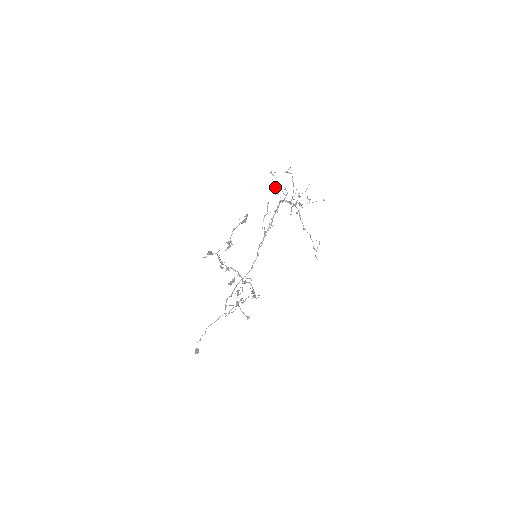
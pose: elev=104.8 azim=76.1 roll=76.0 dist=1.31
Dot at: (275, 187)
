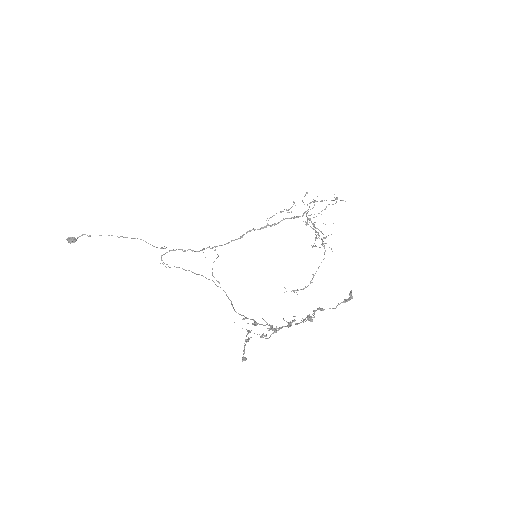
Dot at: (317, 201)
